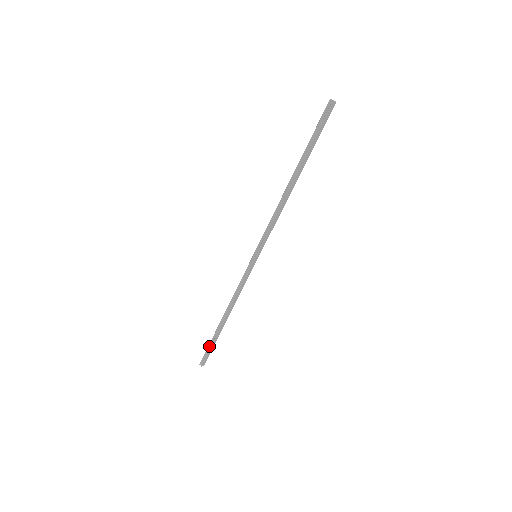
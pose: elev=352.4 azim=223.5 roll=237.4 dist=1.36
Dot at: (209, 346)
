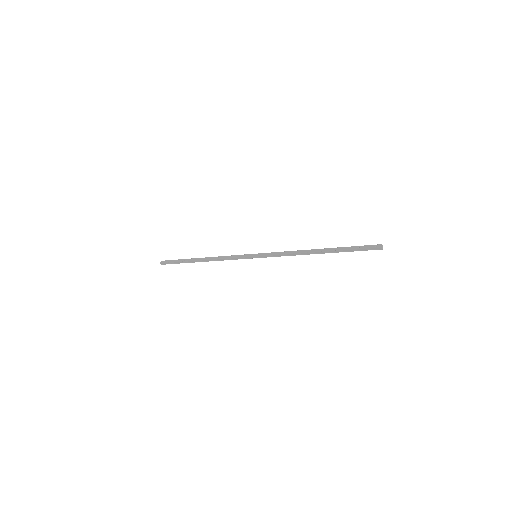
Dot at: (177, 262)
